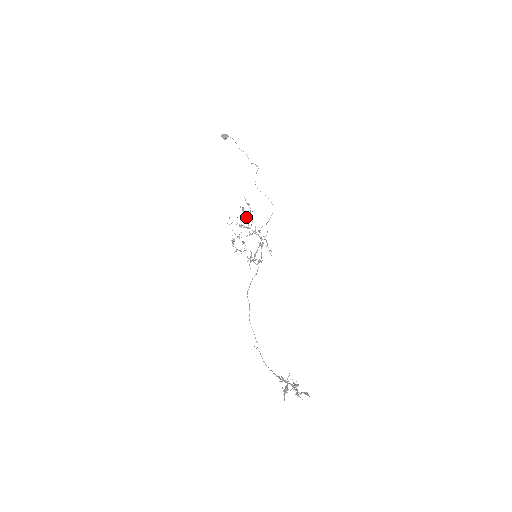
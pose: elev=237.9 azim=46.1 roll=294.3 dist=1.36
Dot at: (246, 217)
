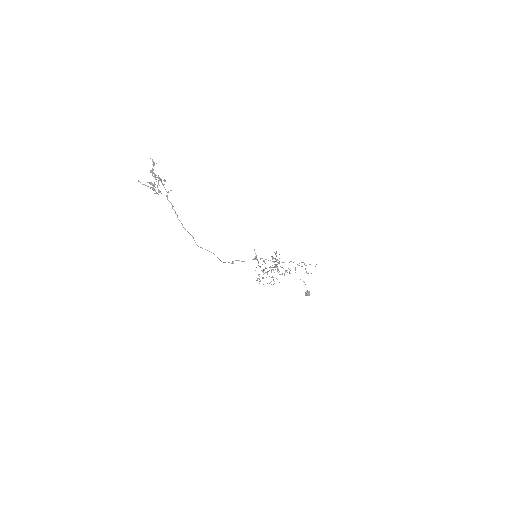
Dot at: occluded
